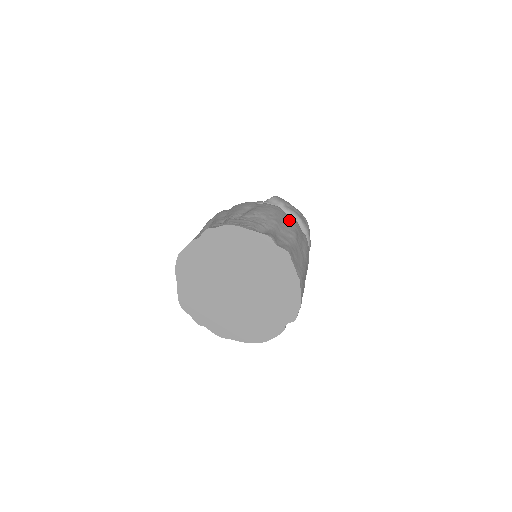
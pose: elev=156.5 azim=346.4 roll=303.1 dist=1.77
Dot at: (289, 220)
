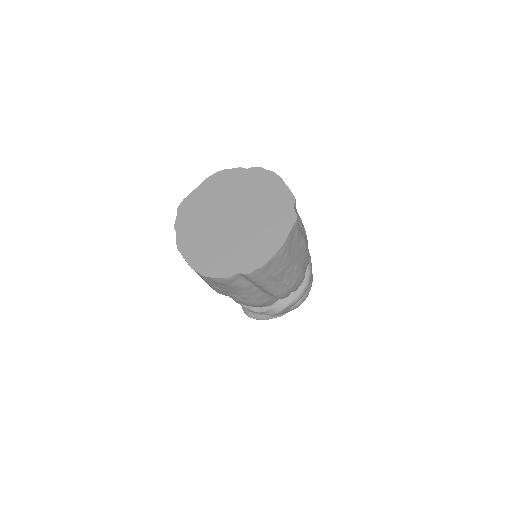
Dot at: occluded
